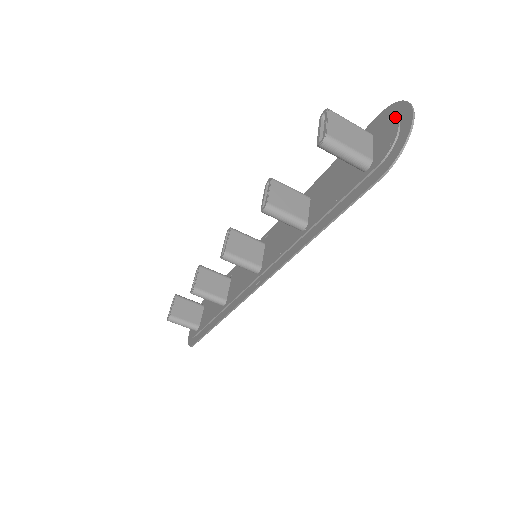
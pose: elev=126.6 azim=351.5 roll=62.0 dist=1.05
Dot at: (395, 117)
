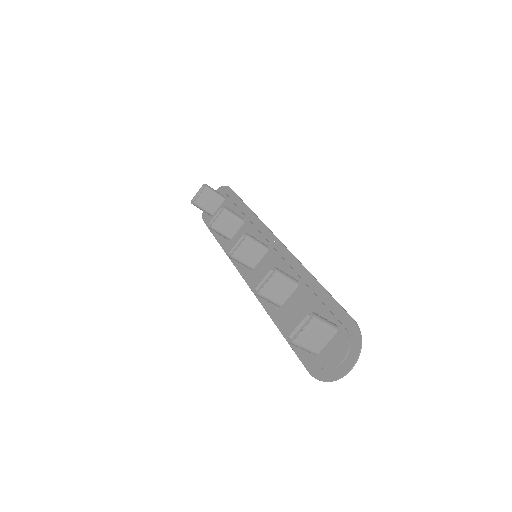
Dot at: (347, 352)
